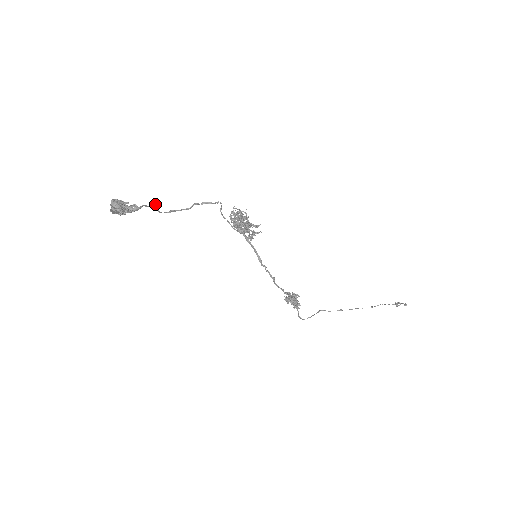
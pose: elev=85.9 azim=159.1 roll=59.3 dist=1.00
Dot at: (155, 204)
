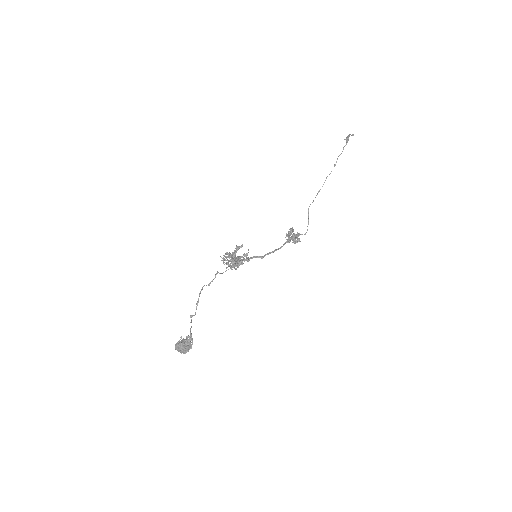
Dot at: (190, 317)
